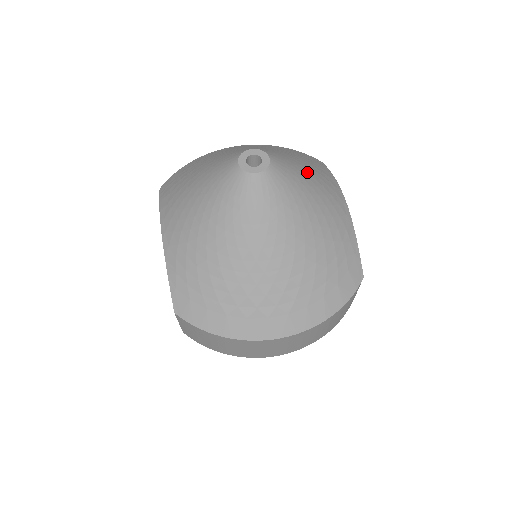
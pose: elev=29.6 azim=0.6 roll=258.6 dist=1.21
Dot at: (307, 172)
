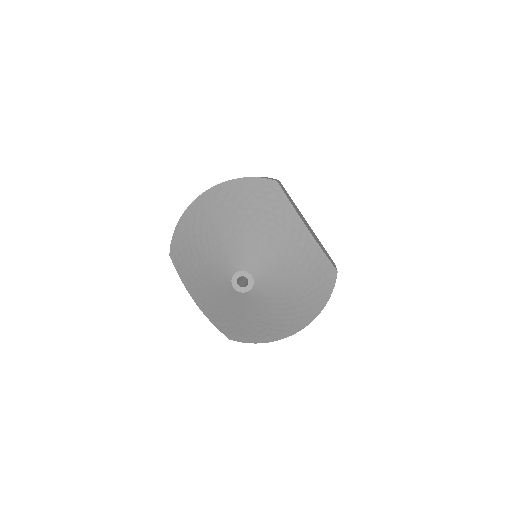
Dot at: (276, 244)
